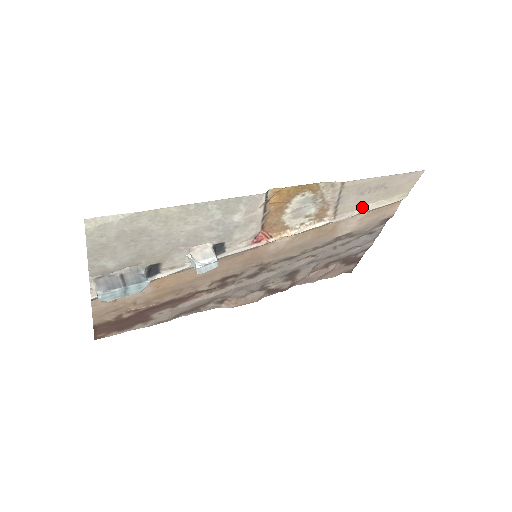
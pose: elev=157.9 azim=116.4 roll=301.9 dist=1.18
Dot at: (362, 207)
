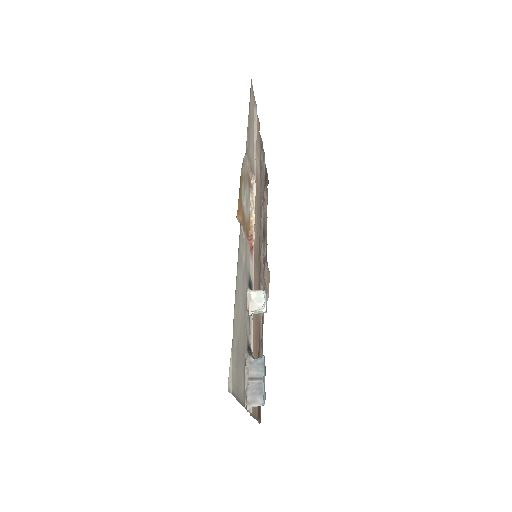
Dot at: (253, 146)
